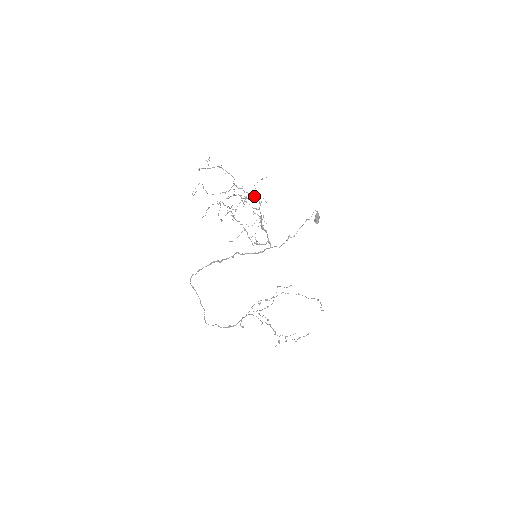
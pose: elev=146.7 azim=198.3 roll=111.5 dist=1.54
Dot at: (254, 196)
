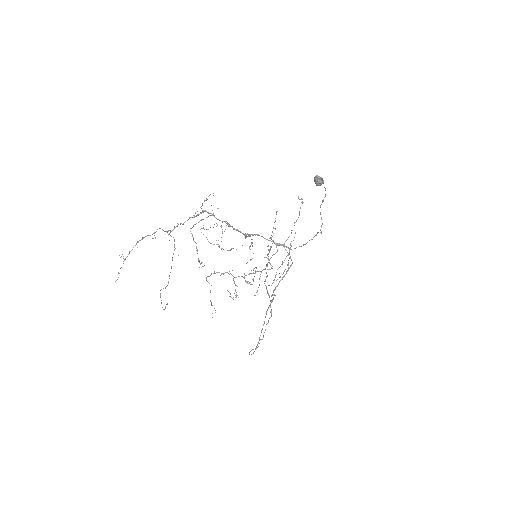
Dot at: (197, 215)
